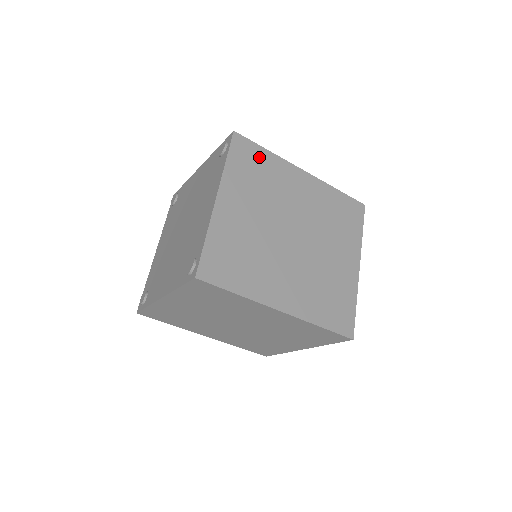
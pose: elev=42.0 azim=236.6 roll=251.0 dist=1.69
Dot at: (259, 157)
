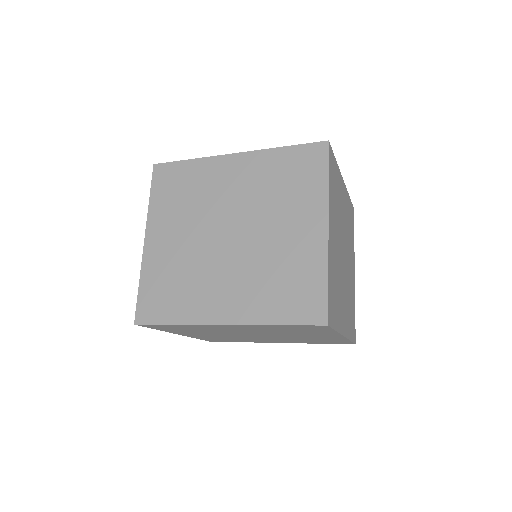
Dot at: (181, 173)
